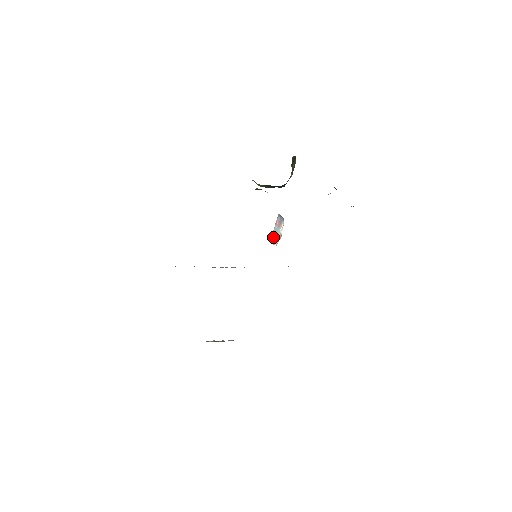
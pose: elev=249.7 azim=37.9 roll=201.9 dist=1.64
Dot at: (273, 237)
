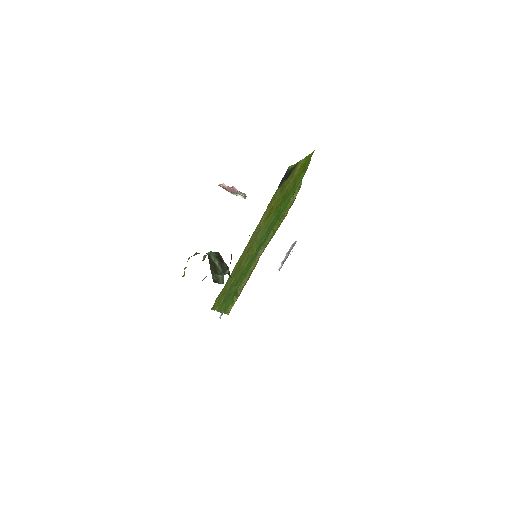
Dot at: occluded
